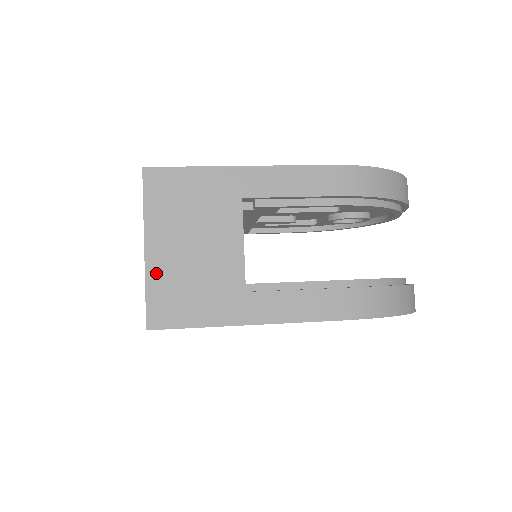
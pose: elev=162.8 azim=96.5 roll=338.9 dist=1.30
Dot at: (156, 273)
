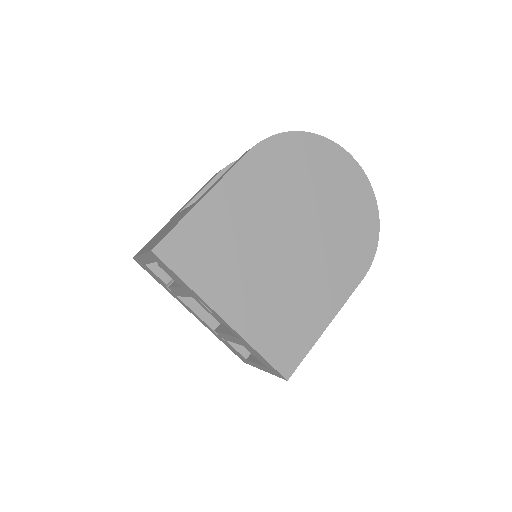
Dot at: occluded
